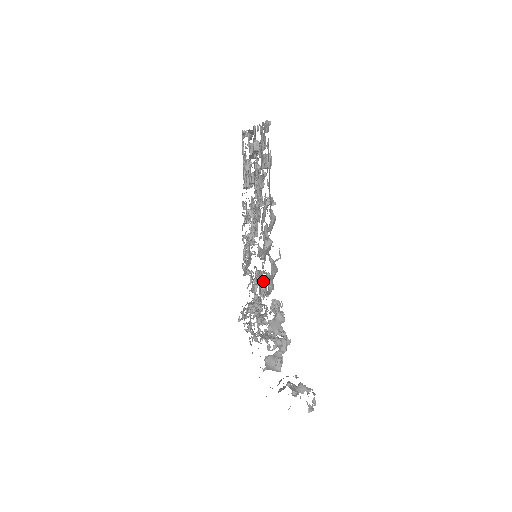
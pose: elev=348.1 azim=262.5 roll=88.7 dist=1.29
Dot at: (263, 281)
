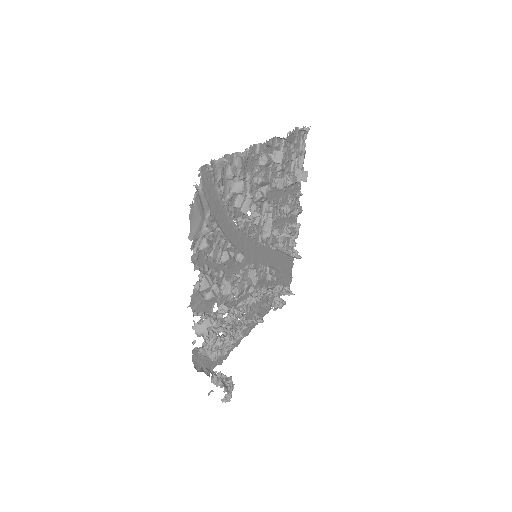
Dot at: (223, 286)
